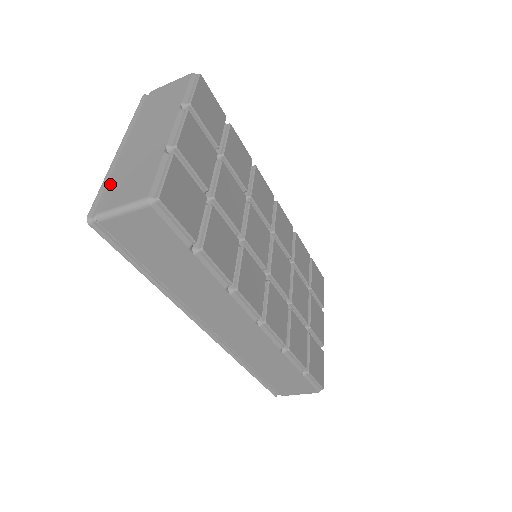
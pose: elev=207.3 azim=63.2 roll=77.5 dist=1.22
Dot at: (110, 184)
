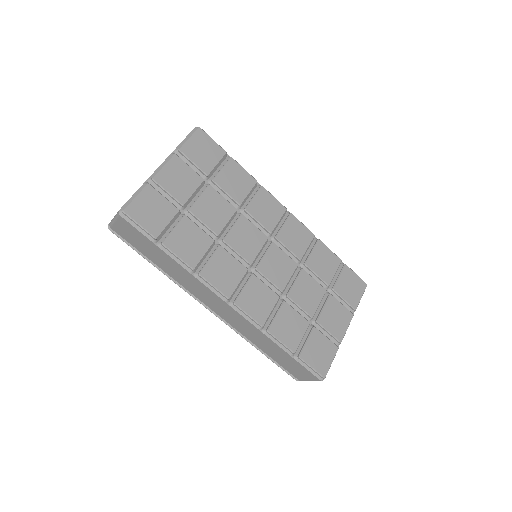
Dot at: occluded
